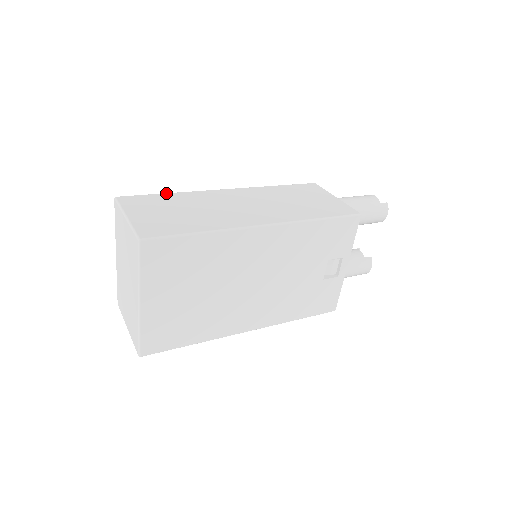
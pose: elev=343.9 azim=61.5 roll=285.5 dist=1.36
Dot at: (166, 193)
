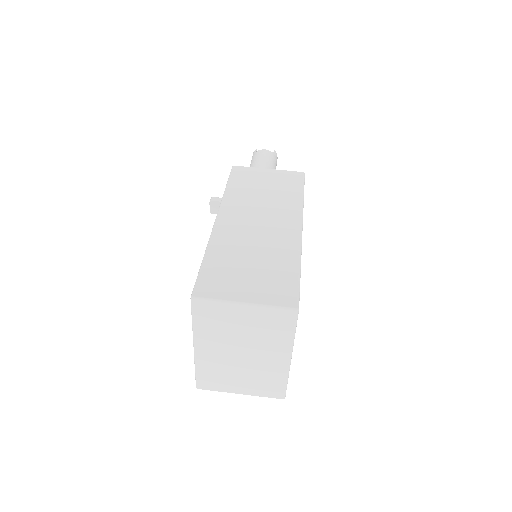
Dot at: (204, 259)
